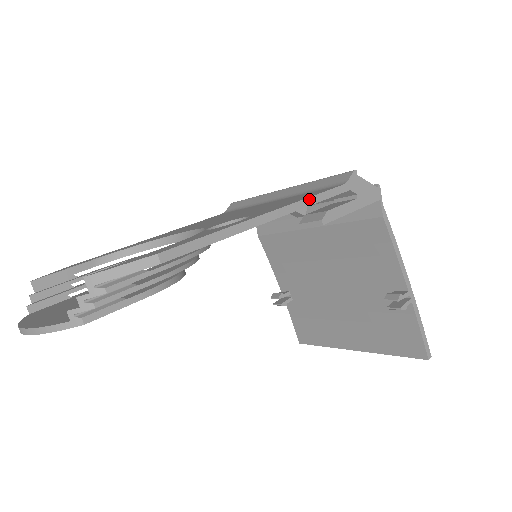
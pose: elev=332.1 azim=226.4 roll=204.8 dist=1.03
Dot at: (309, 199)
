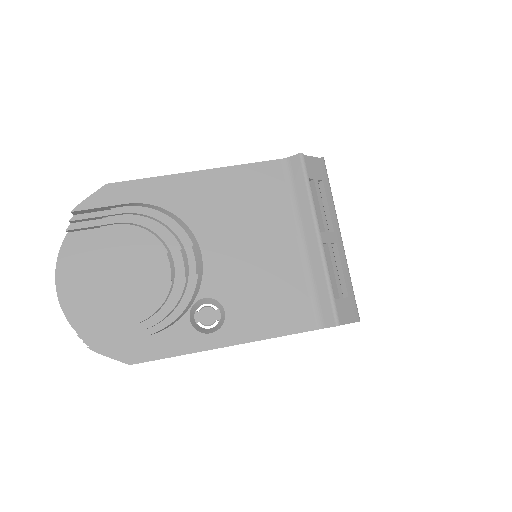
Dot at: occluded
